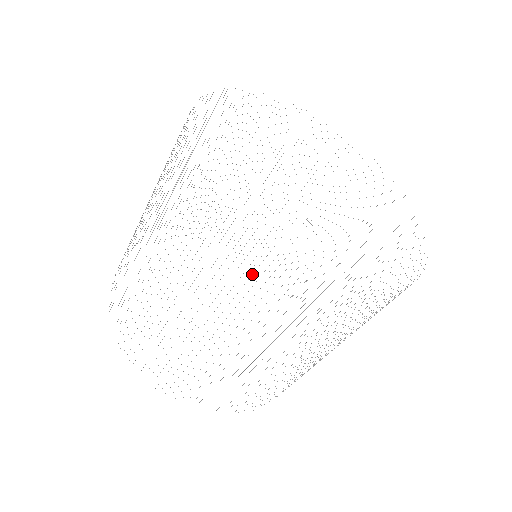
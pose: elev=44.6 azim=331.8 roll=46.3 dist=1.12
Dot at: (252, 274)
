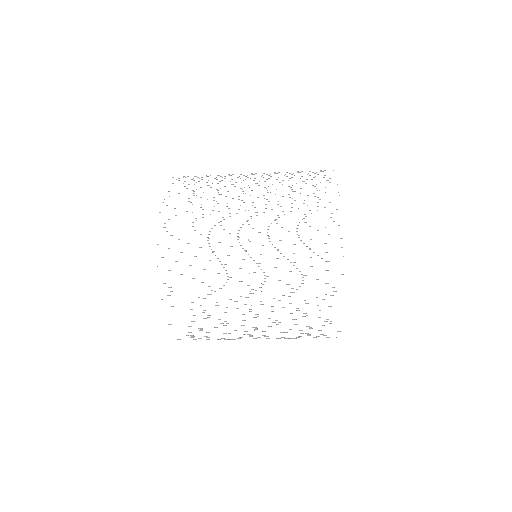
Dot at: occluded
